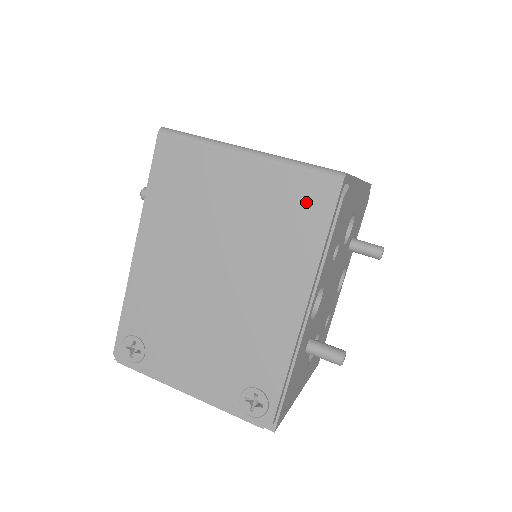
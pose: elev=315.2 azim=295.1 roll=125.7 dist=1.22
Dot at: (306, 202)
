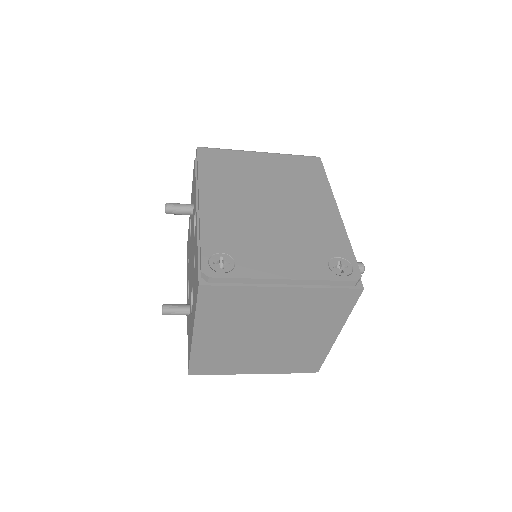
Dot at: (307, 166)
